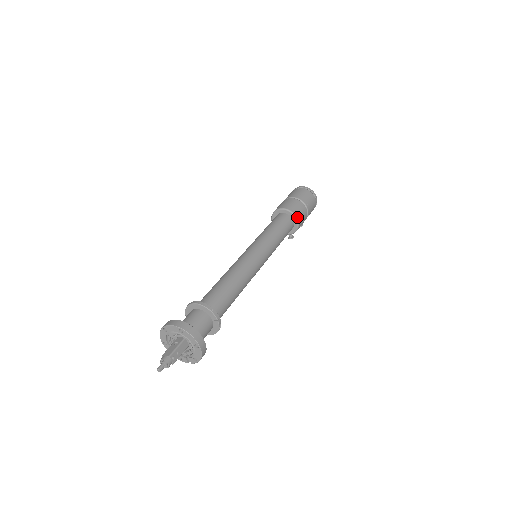
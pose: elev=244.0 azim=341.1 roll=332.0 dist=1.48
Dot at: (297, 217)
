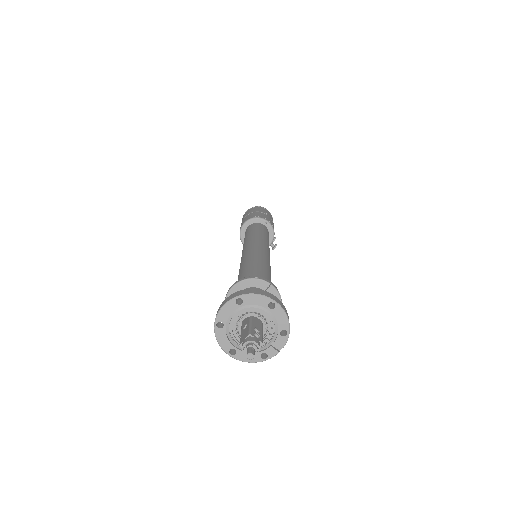
Dot at: (264, 219)
